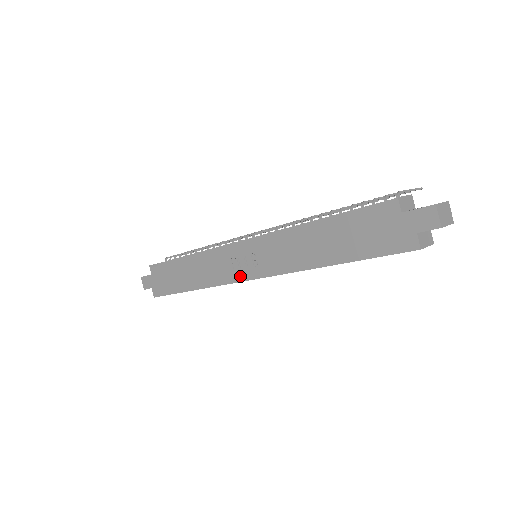
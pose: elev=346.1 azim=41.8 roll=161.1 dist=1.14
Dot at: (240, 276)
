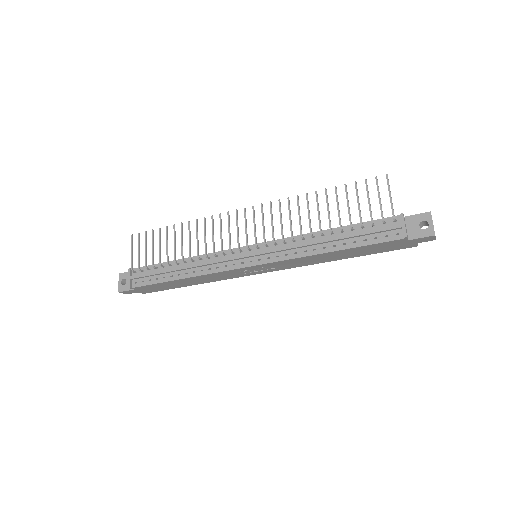
Dot at: (252, 274)
